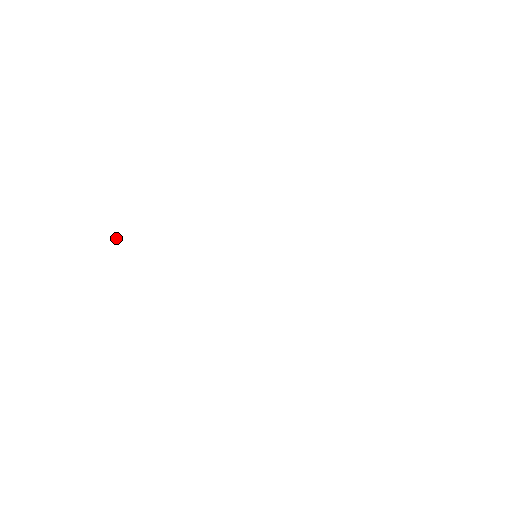
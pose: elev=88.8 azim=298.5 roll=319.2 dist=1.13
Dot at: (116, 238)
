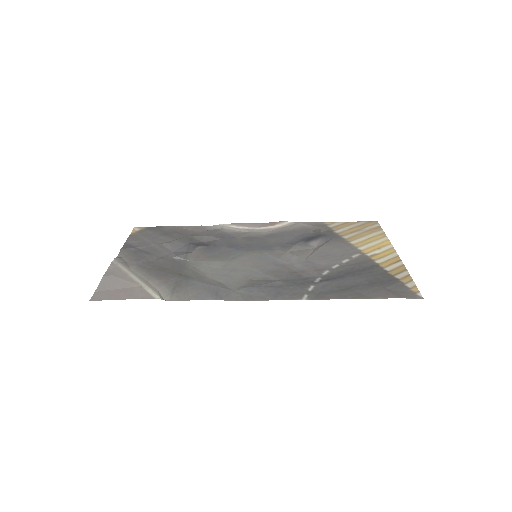
Dot at: (160, 298)
